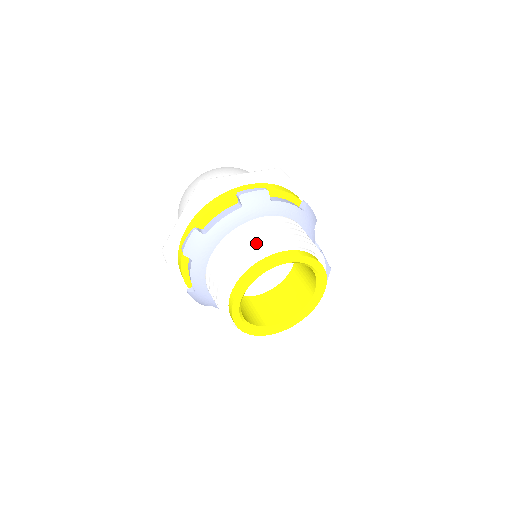
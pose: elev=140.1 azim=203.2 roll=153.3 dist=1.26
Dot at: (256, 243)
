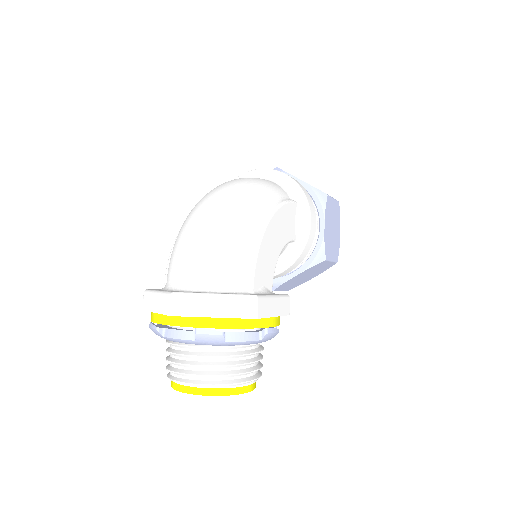
Dot at: (194, 375)
